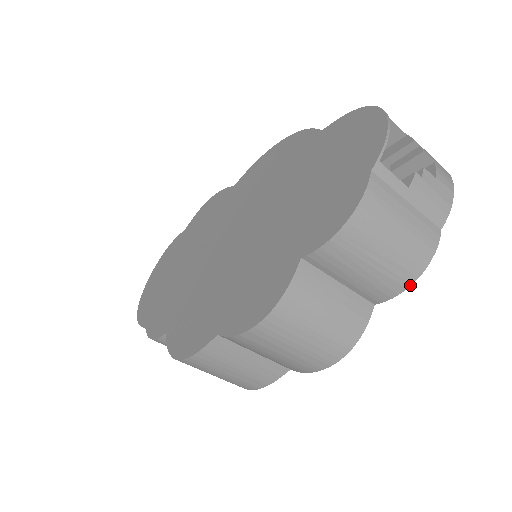
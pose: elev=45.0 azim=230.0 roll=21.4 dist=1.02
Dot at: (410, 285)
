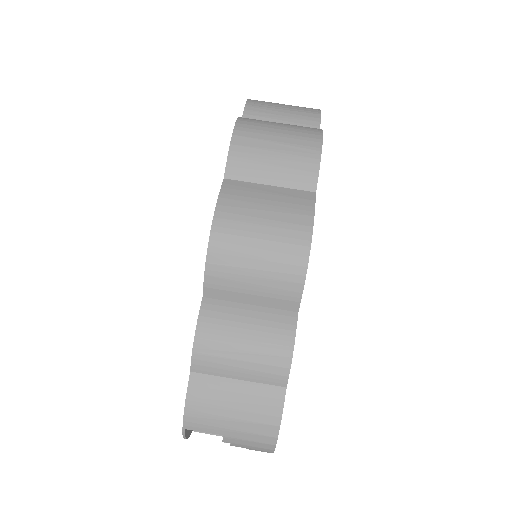
Dot at: (320, 113)
